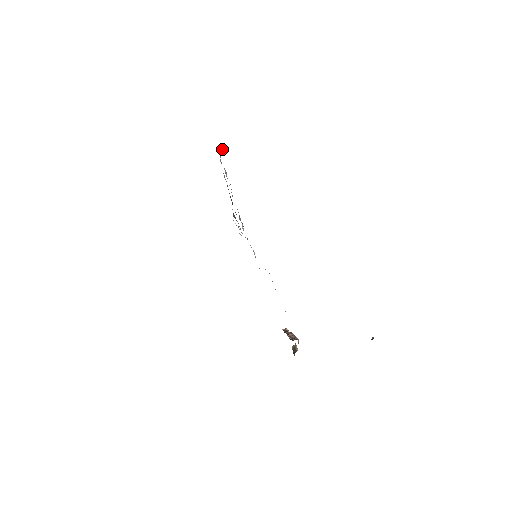
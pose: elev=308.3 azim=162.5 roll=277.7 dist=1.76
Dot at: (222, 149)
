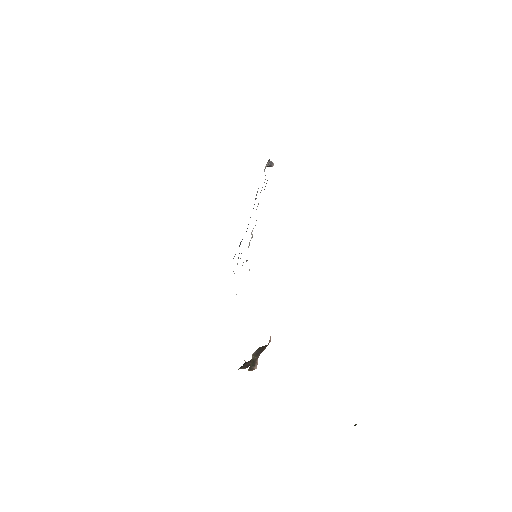
Dot at: occluded
